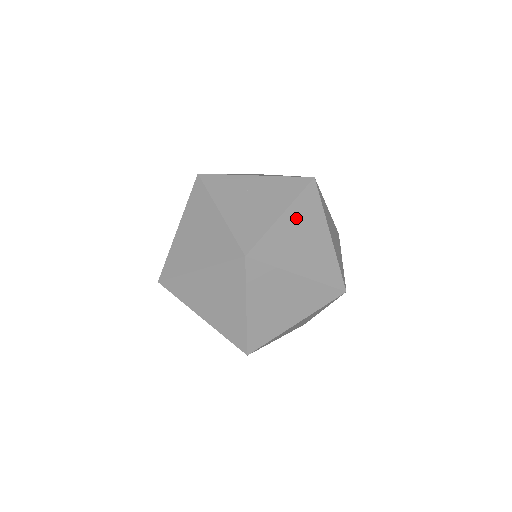
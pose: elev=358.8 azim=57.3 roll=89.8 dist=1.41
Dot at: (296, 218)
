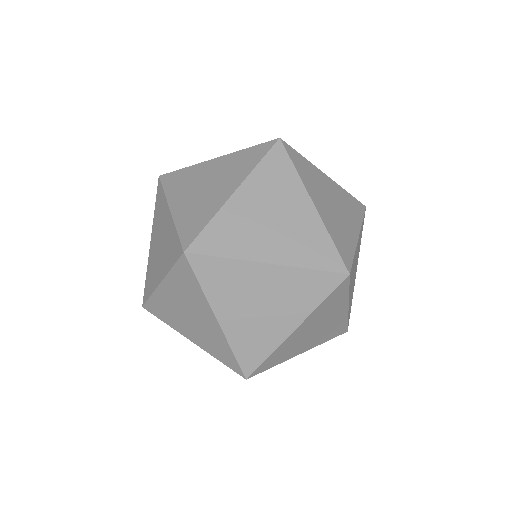
Dot at: occluded
